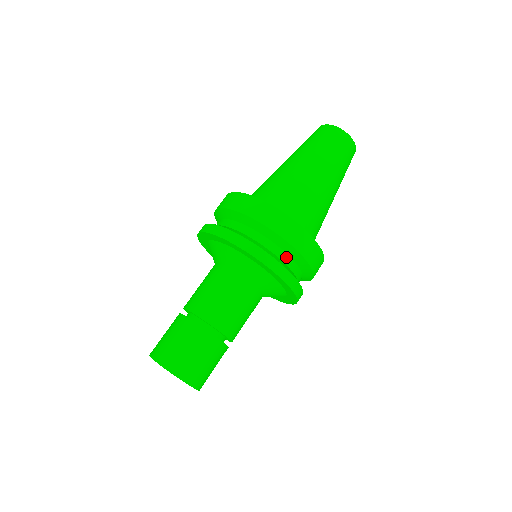
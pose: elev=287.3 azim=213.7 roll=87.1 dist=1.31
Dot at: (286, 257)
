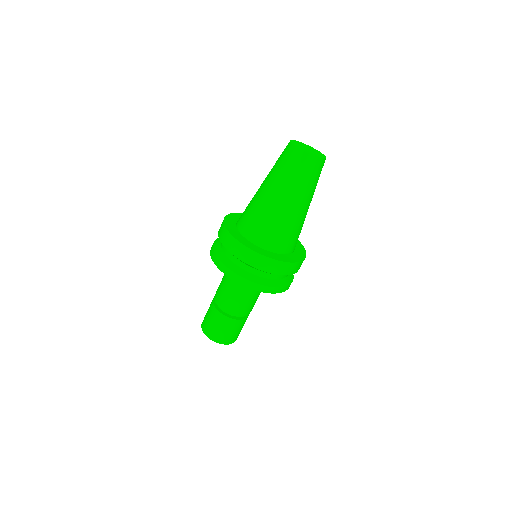
Dot at: (249, 268)
